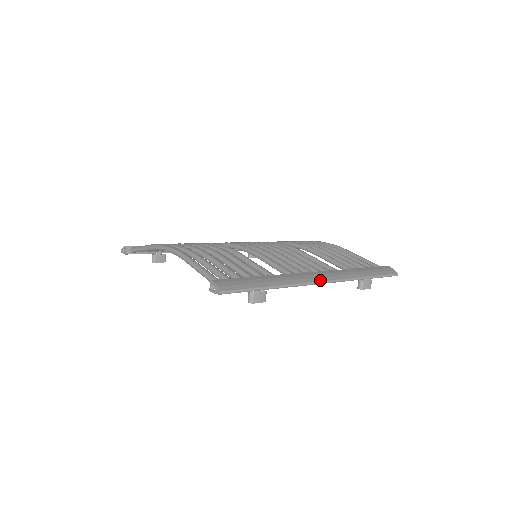
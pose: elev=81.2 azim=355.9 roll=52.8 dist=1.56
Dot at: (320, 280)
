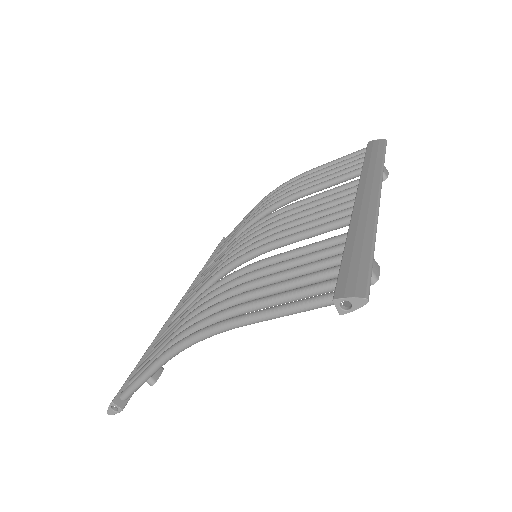
Dot at: (376, 196)
